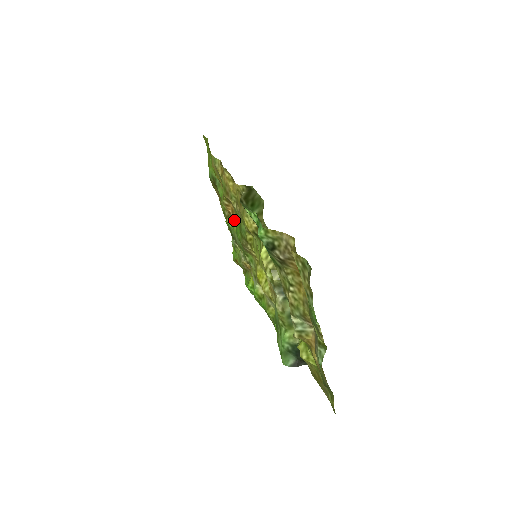
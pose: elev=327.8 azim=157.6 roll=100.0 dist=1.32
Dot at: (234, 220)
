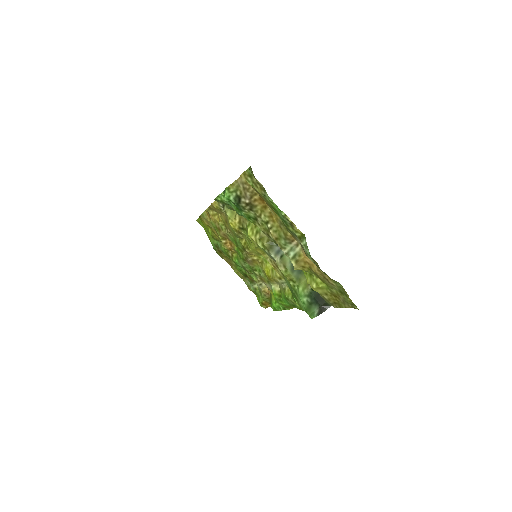
Dot at: (236, 253)
